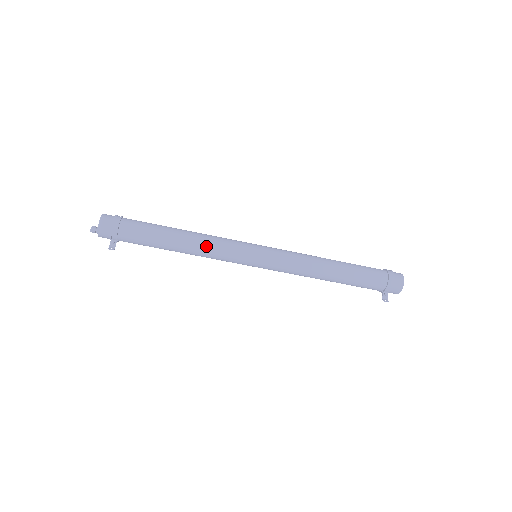
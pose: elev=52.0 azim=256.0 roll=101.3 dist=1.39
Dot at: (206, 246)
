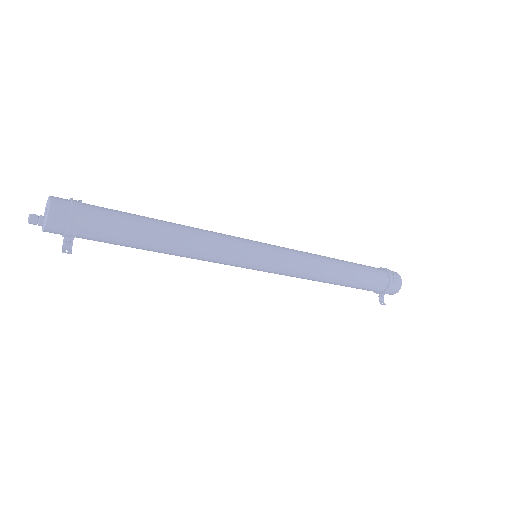
Dot at: (202, 247)
